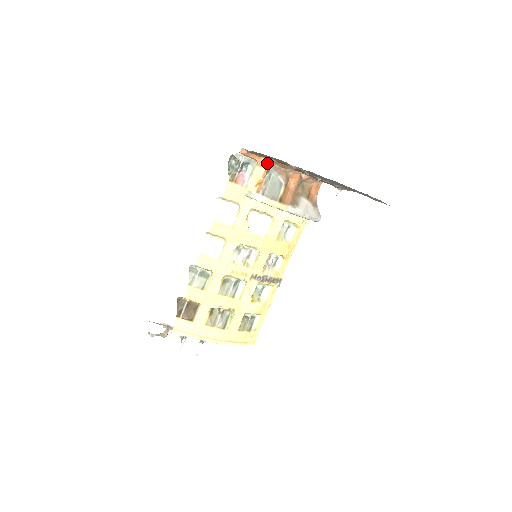
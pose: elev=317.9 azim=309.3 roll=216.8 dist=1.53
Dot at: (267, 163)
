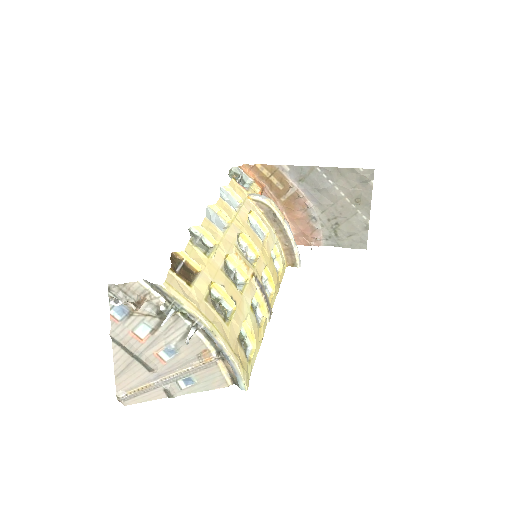
Dot at: (262, 186)
